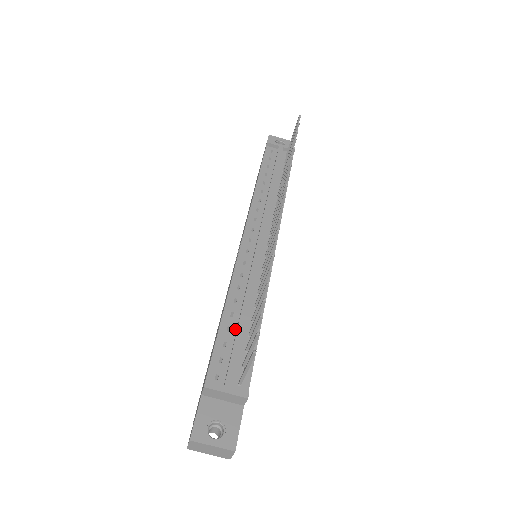
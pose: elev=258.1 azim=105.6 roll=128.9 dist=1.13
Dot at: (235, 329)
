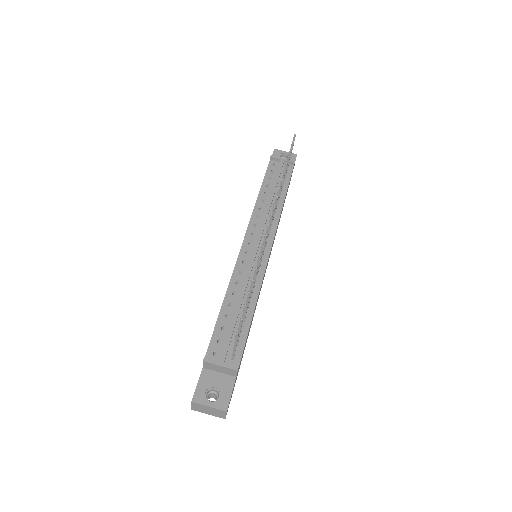
Dot at: (232, 316)
